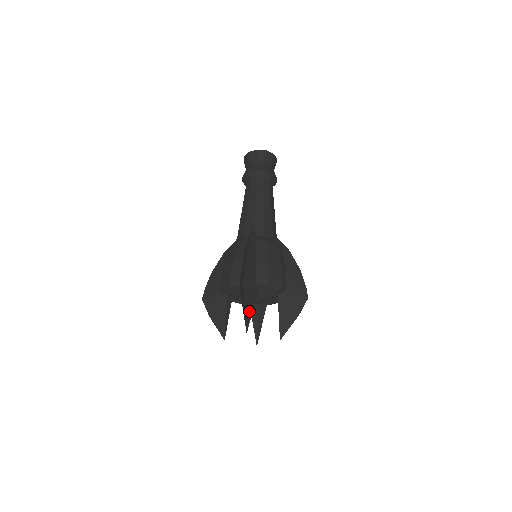
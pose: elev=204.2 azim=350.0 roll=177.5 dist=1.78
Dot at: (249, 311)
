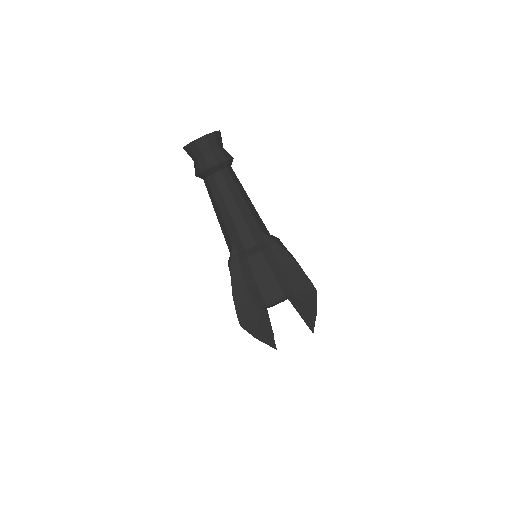
Dot at: (267, 335)
